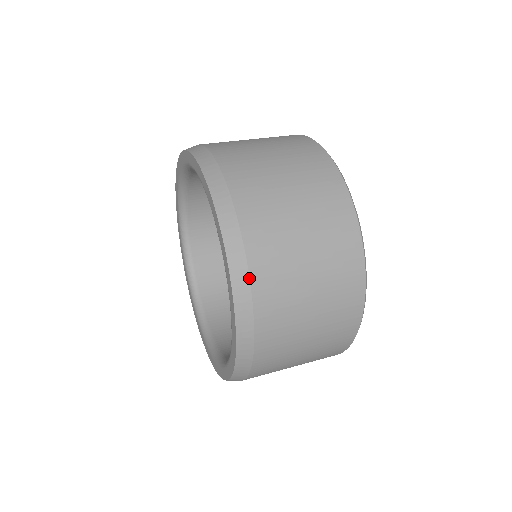
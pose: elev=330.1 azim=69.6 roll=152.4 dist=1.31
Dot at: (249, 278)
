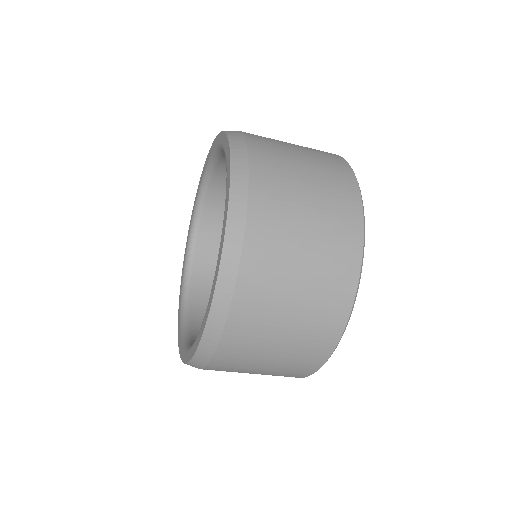
Dot at: (247, 197)
